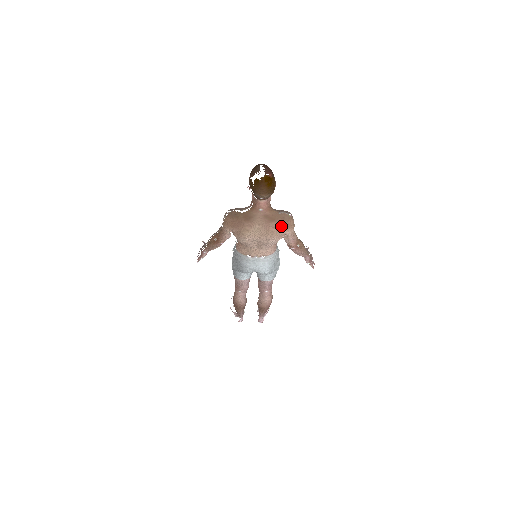
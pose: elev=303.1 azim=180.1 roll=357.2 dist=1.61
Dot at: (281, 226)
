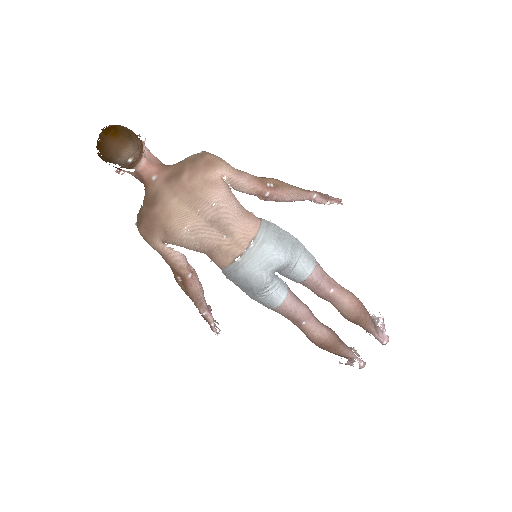
Dot at: (198, 171)
